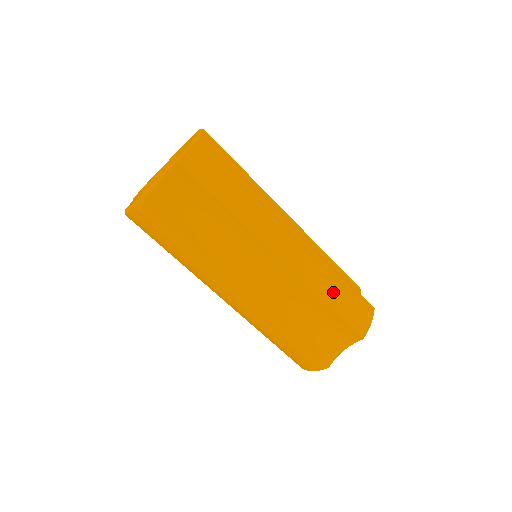
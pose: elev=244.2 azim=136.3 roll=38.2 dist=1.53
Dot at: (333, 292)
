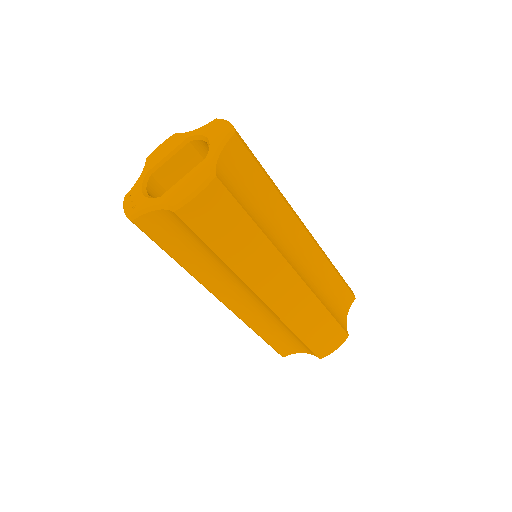
Dot at: (308, 327)
